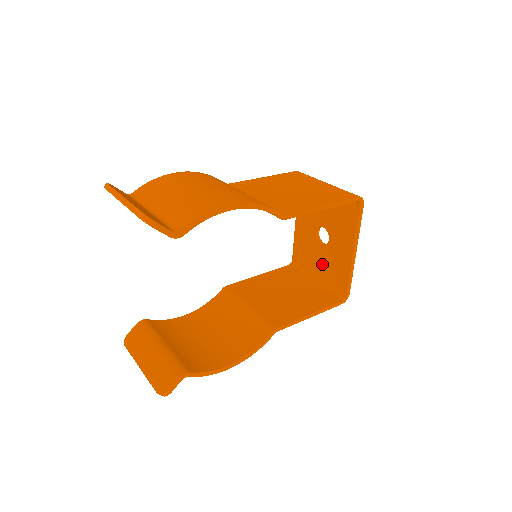
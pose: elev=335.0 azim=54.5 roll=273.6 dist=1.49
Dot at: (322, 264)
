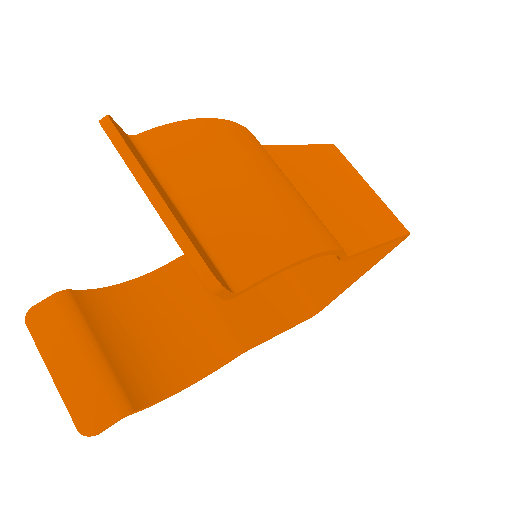
Dot at: (305, 263)
